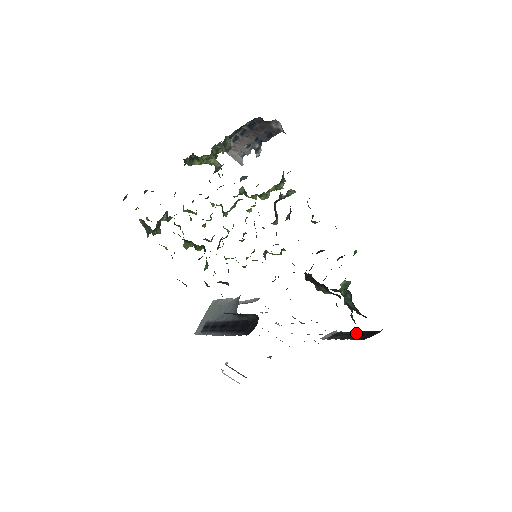
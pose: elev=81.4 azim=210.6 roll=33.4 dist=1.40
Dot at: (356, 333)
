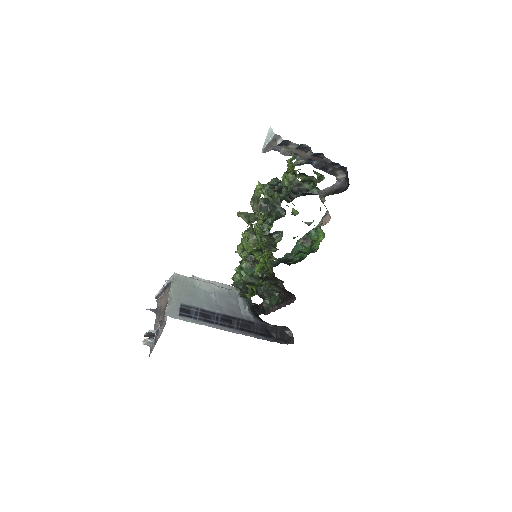
Dot at: occluded
